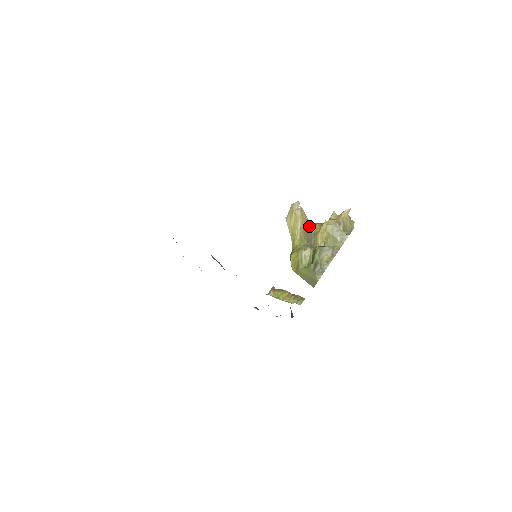
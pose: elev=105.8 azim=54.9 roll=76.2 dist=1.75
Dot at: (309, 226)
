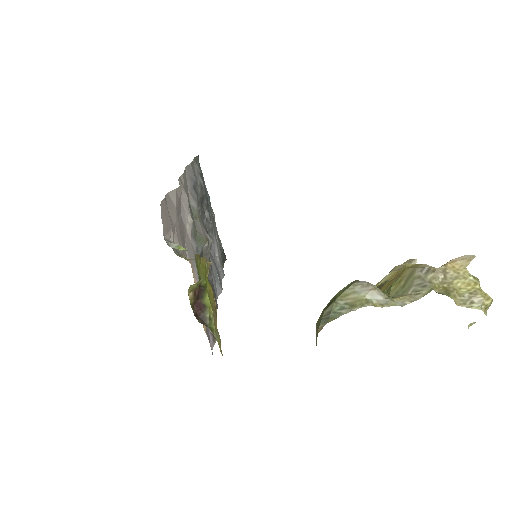
Dot at: occluded
